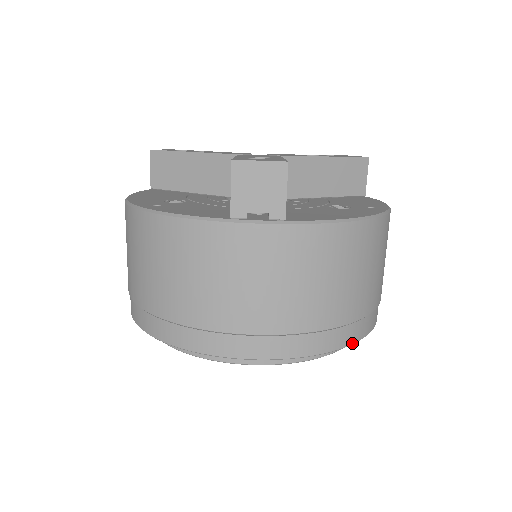
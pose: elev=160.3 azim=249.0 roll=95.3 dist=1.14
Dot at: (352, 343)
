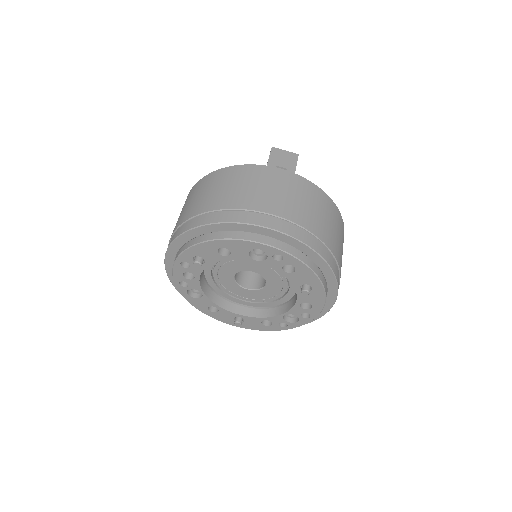
Dot at: (326, 260)
